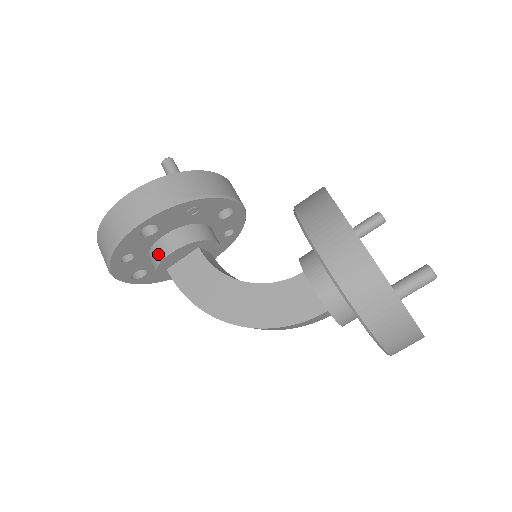
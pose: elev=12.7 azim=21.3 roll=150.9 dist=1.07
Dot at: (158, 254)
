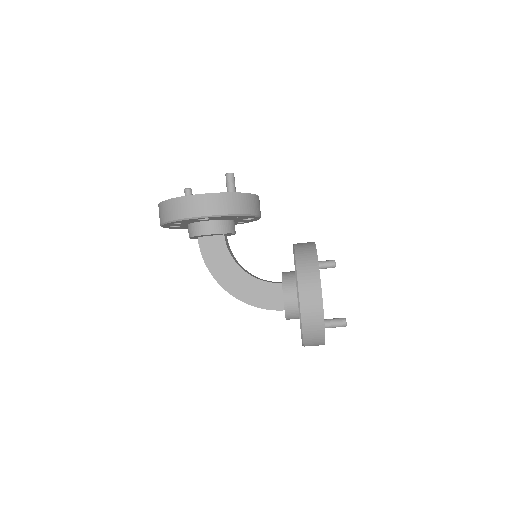
Dot at: (199, 230)
